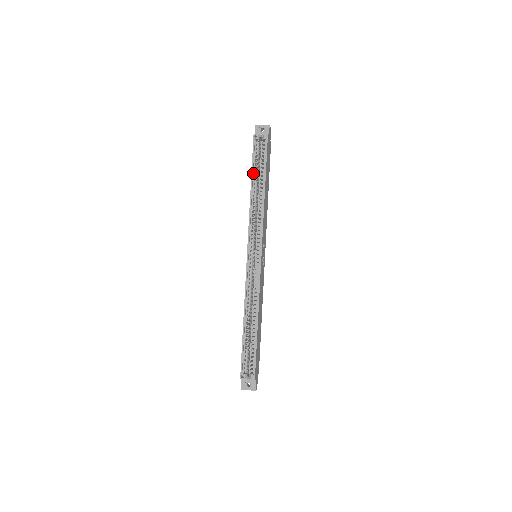
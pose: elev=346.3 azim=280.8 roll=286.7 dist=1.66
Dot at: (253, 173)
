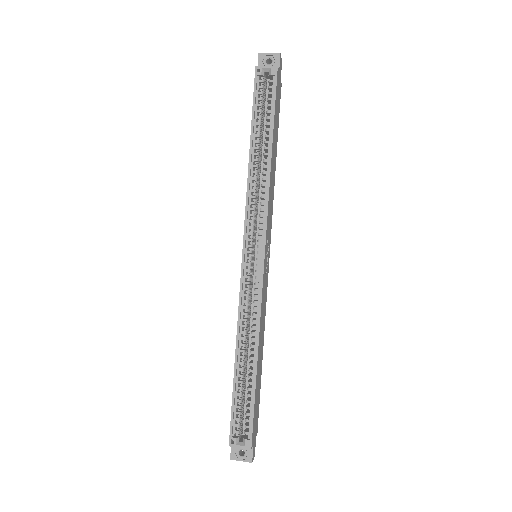
Dot at: (253, 128)
